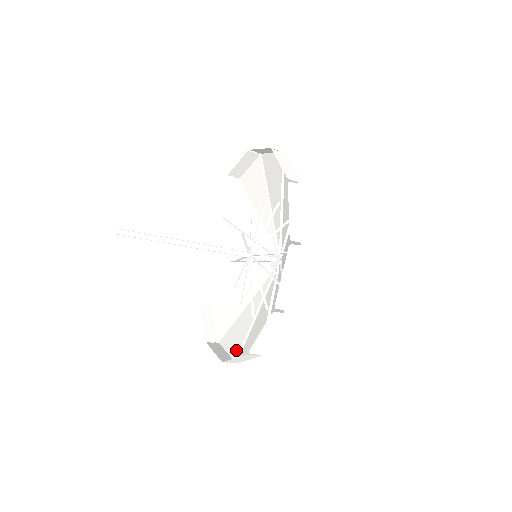
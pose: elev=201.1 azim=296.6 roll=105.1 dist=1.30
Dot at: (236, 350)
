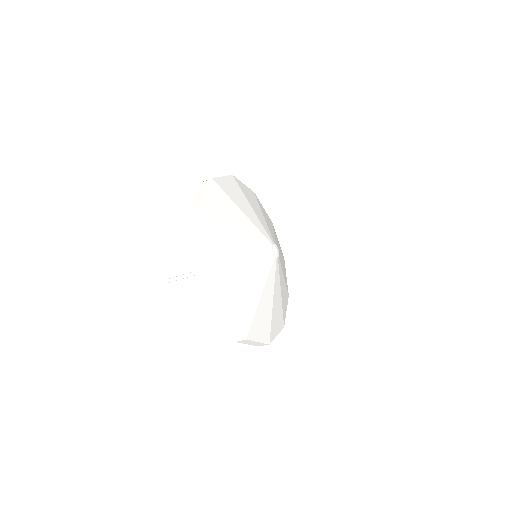
Dot at: (230, 308)
